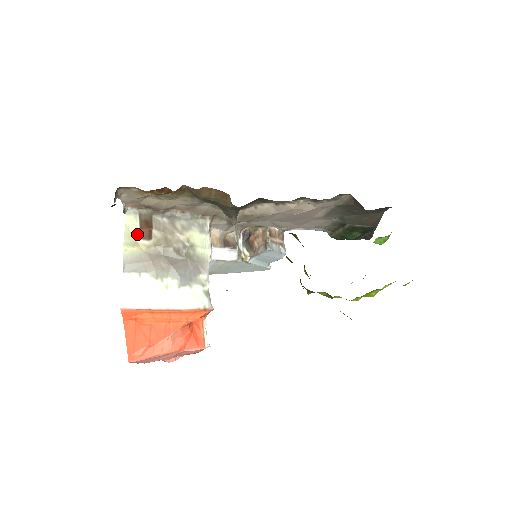
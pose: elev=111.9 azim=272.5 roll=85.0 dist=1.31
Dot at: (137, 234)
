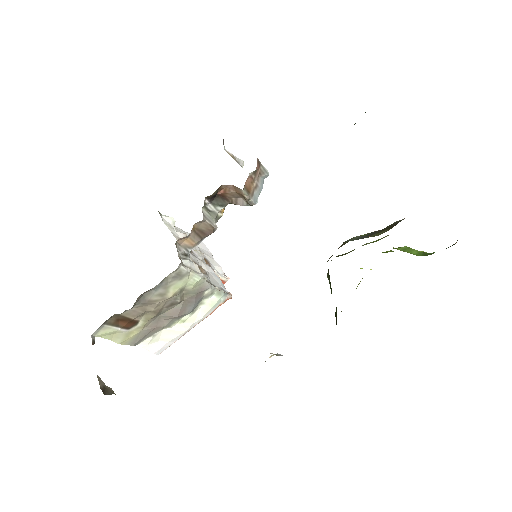
Dot at: (122, 331)
